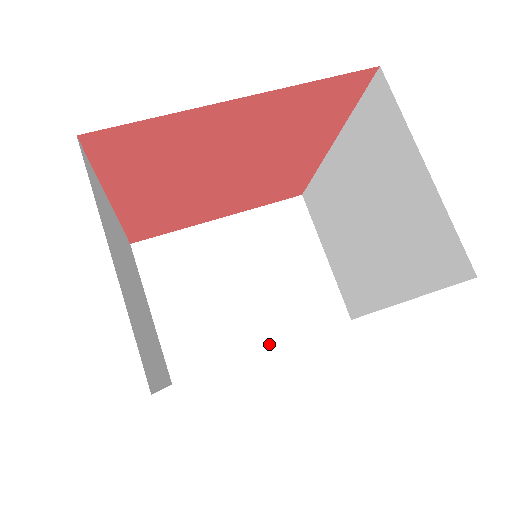
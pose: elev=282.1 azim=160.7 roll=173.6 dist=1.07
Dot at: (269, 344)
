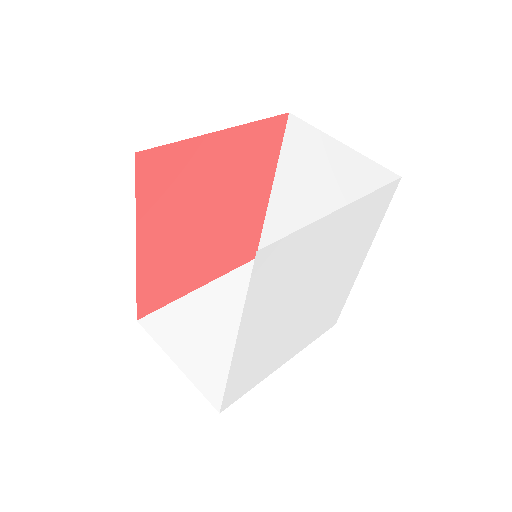
Dot at: occluded
